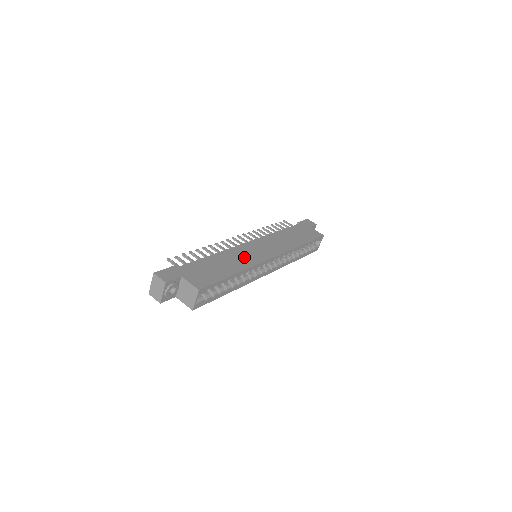
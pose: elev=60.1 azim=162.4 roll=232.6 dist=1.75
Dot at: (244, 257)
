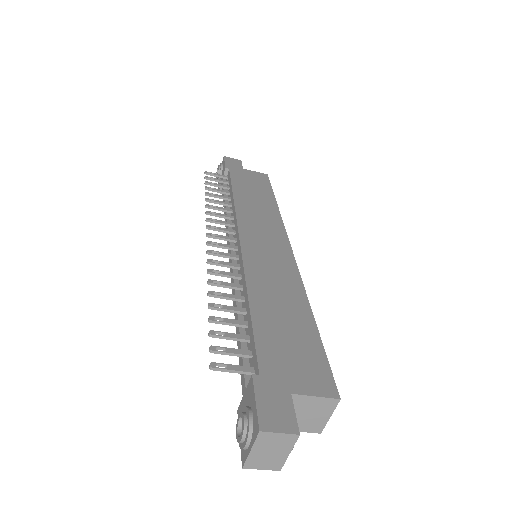
Dot at: (276, 274)
